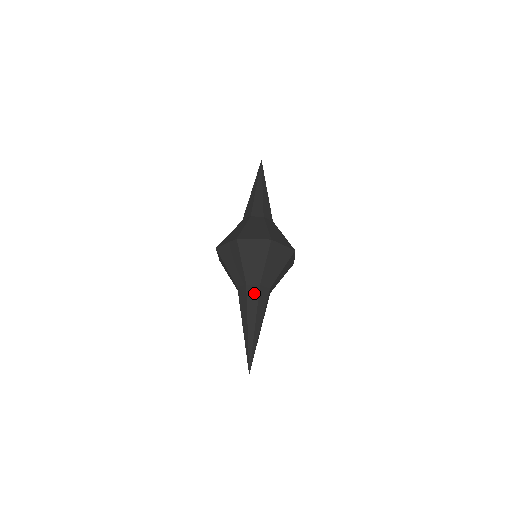
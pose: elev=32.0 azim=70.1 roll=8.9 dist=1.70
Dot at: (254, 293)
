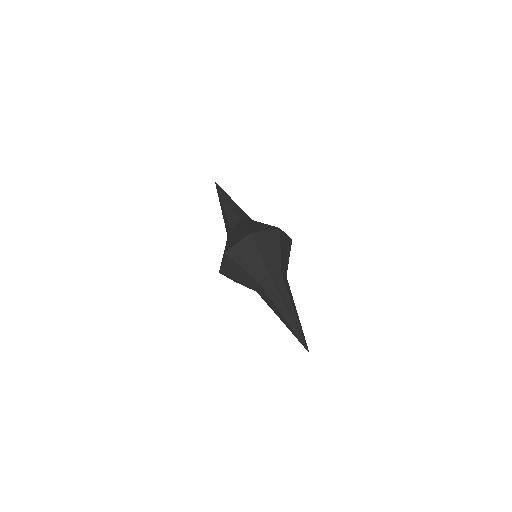
Dot at: (280, 281)
